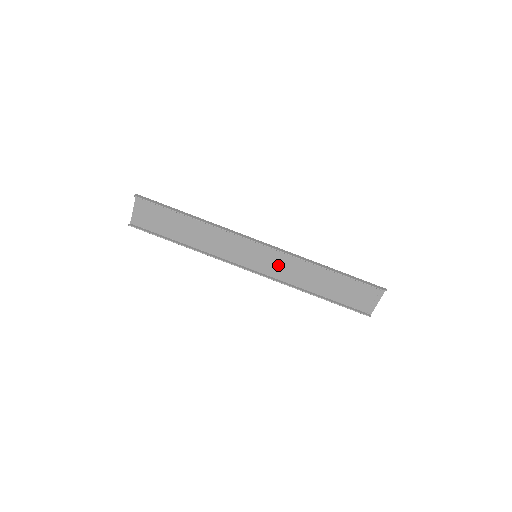
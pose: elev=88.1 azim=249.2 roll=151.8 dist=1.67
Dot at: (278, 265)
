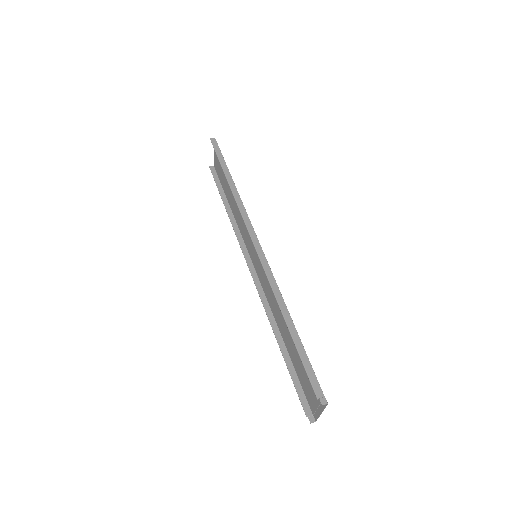
Dot at: (267, 280)
